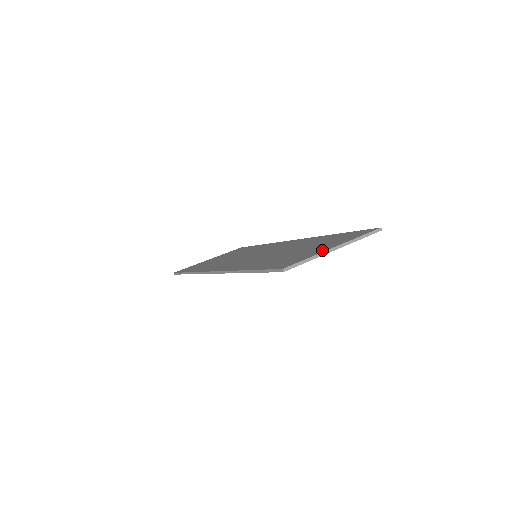
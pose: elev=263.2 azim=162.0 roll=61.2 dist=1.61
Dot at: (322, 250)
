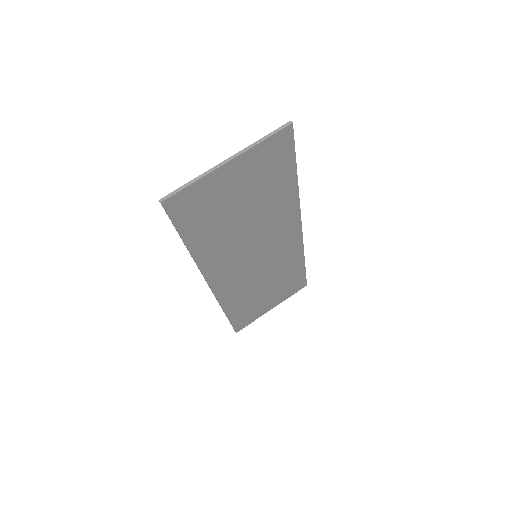
Dot at: (218, 172)
